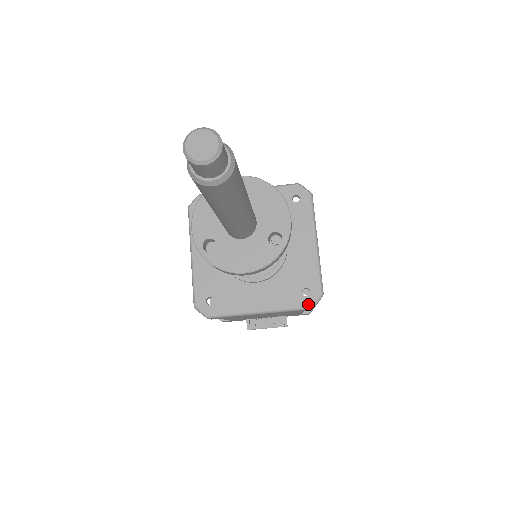
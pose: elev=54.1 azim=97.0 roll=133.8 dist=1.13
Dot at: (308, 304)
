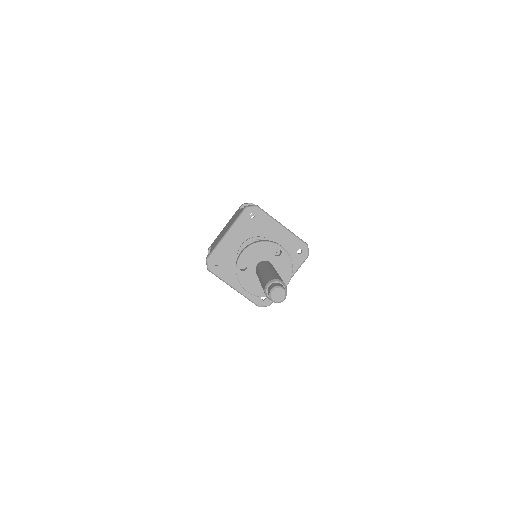
Dot at: (260, 304)
